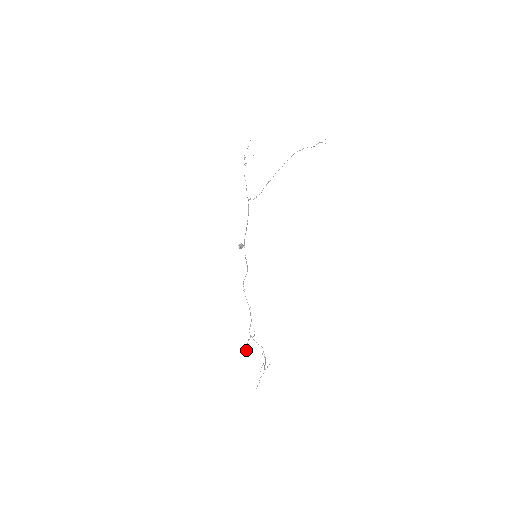
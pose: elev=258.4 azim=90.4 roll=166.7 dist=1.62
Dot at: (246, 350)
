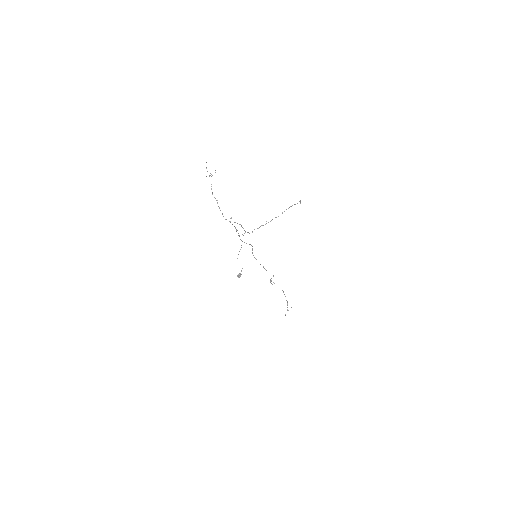
Dot at: (271, 283)
